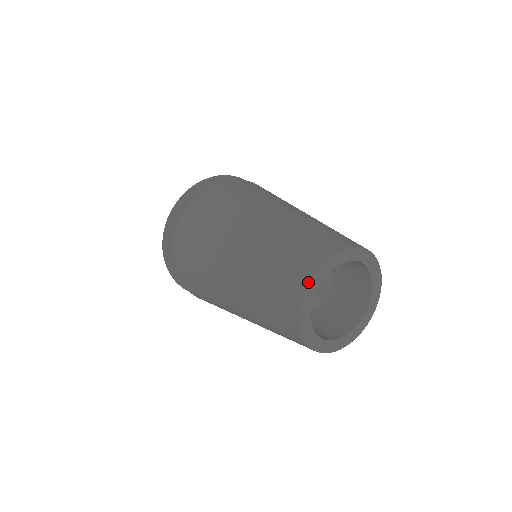
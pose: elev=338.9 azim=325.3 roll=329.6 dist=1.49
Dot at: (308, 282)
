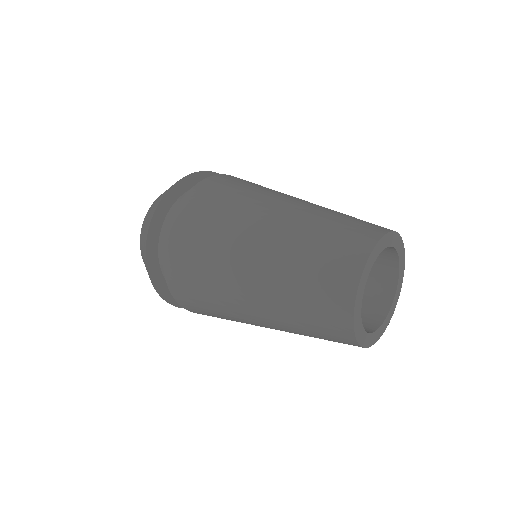
Dot at: (377, 241)
